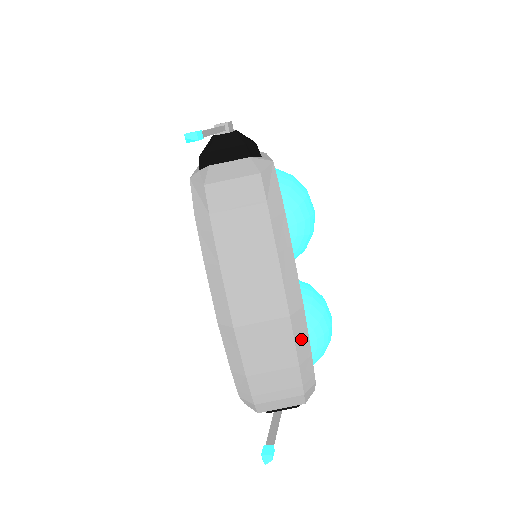
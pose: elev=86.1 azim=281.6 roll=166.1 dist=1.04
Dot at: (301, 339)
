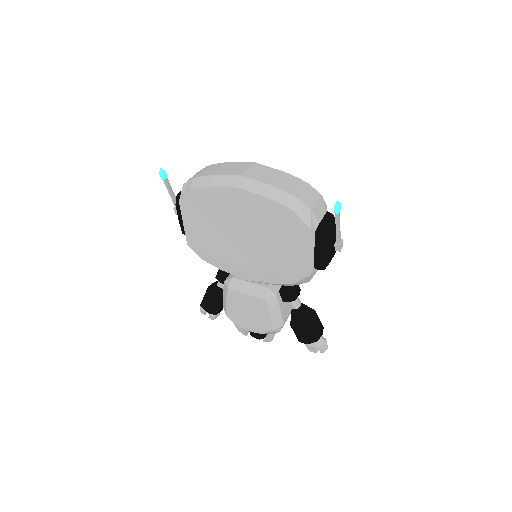
Dot at: occluded
